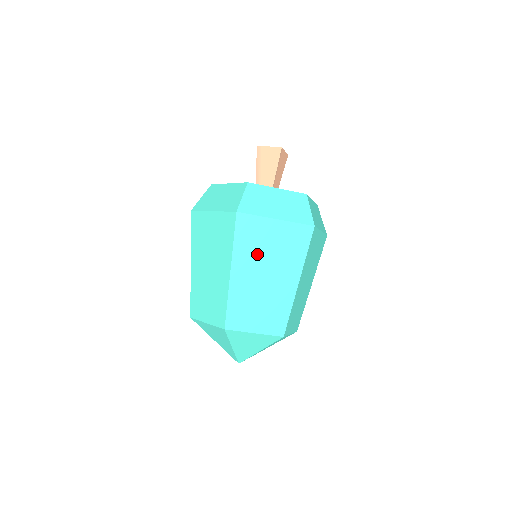
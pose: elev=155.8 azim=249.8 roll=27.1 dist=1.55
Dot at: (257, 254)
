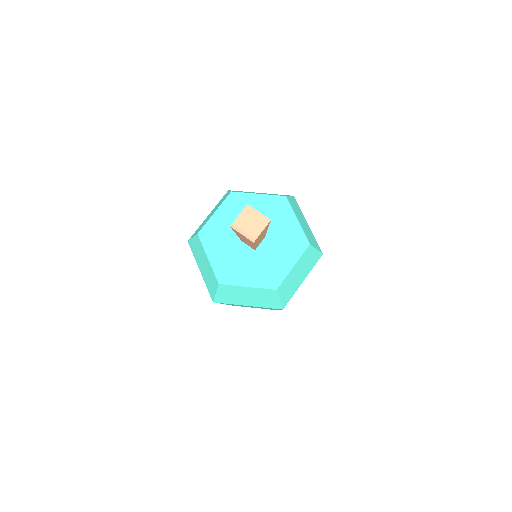
Dot at: occluded
